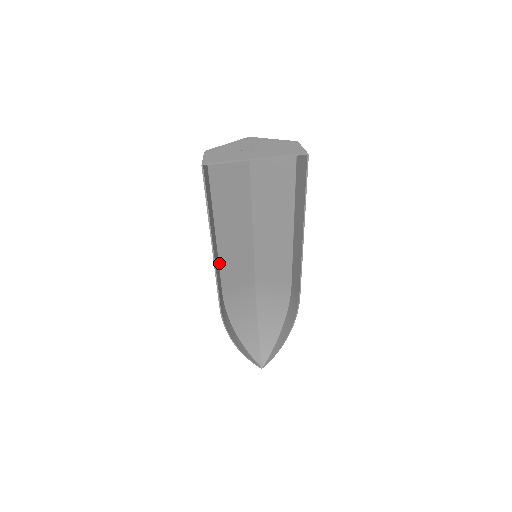
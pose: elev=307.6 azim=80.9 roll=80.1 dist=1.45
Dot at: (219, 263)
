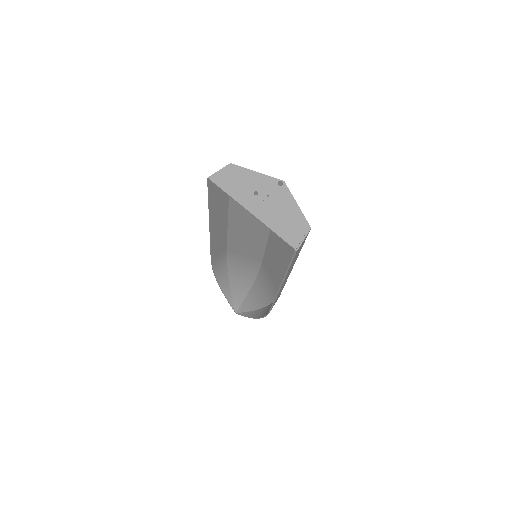
Dot at: (228, 233)
